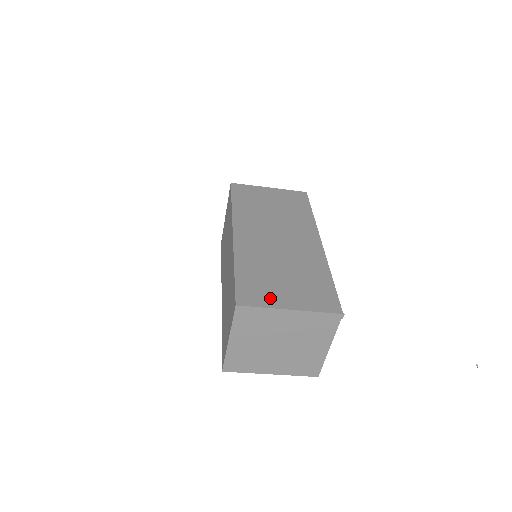
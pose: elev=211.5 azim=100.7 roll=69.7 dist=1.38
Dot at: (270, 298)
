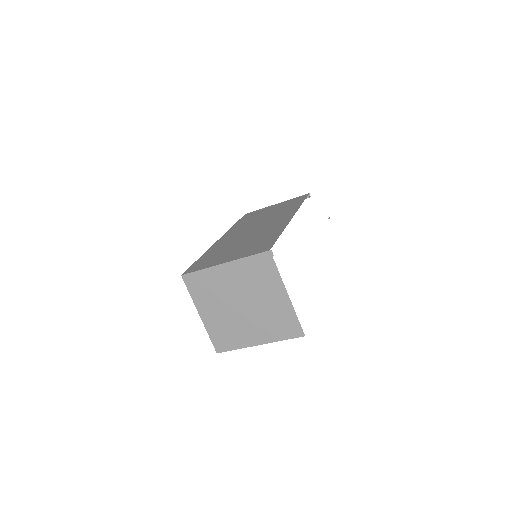
Dot at: (213, 263)
